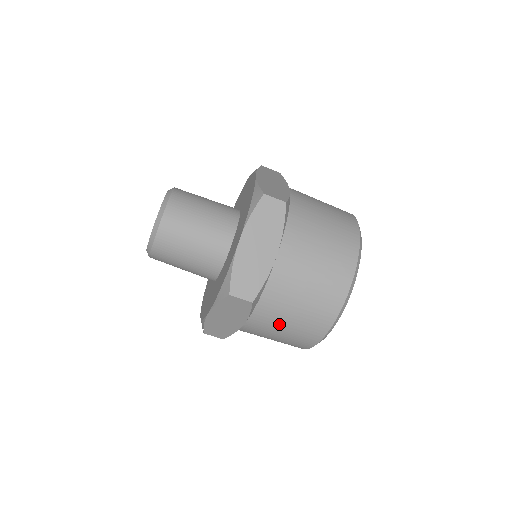
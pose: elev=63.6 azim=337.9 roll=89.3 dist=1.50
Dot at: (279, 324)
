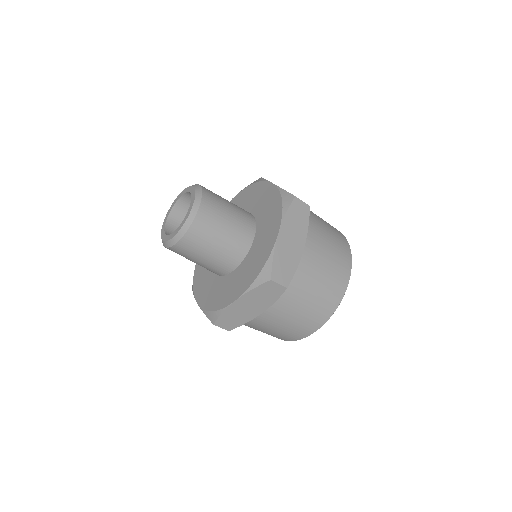
Dot at: occluded
